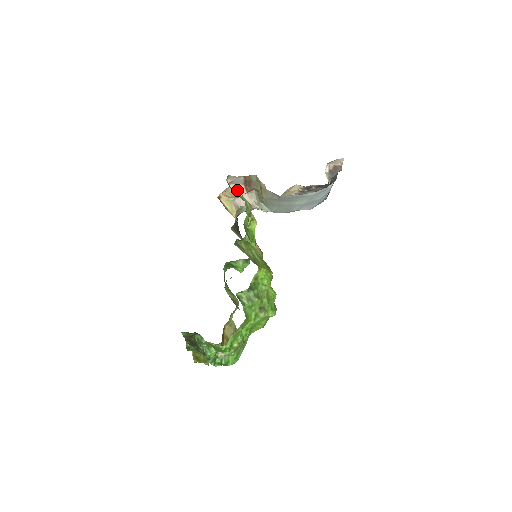
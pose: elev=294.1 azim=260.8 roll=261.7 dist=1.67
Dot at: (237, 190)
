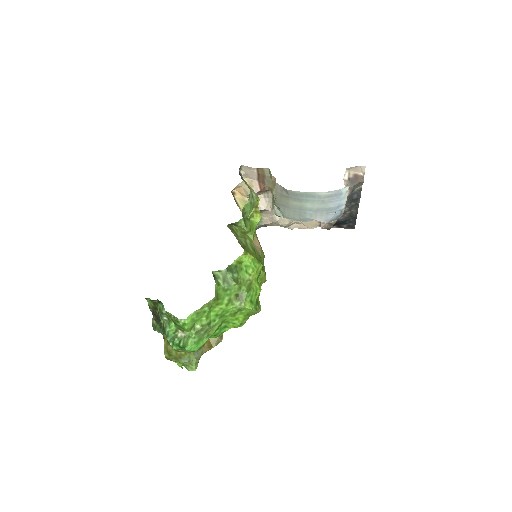
Dot at: (251, 186)
